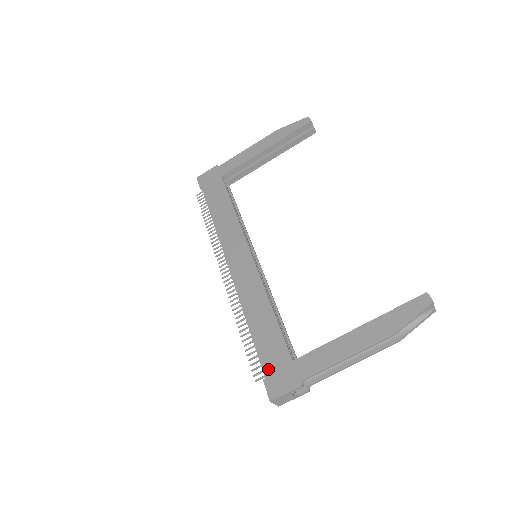
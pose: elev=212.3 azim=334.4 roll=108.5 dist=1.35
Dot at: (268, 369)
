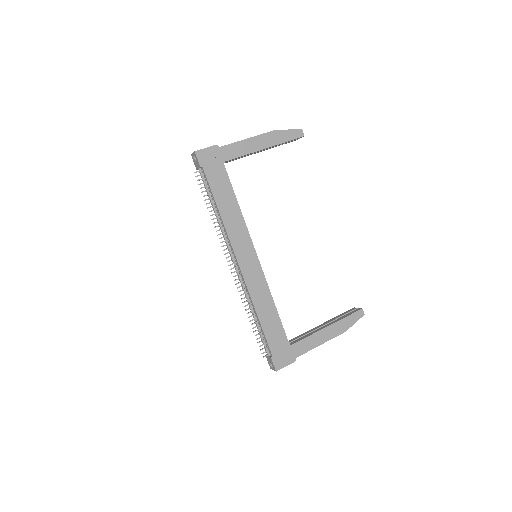
Dot at: (274, 351)
